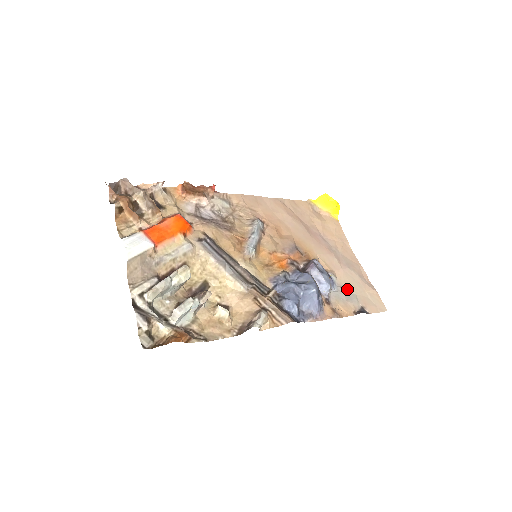
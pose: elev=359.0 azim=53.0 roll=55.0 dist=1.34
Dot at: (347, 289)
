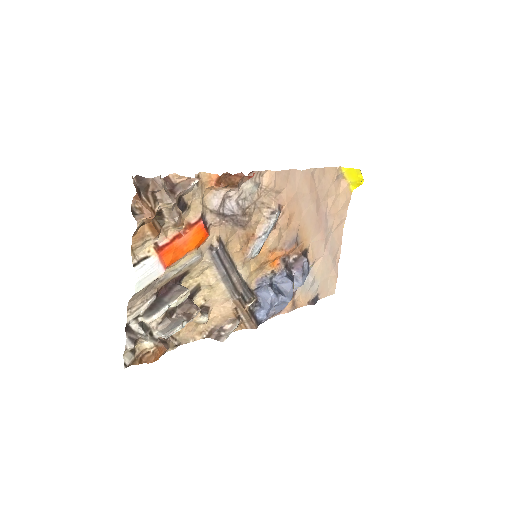
Dot at: (316, 277)
